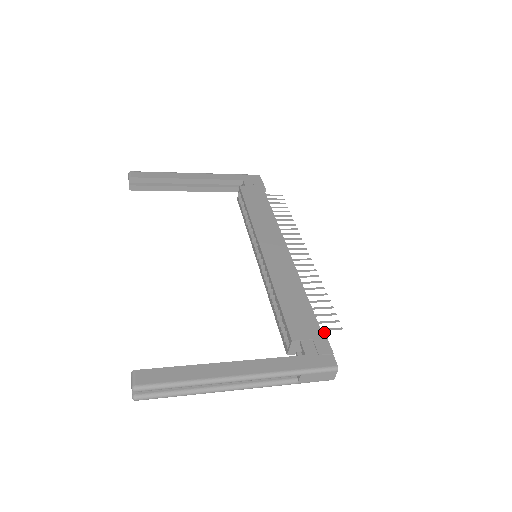
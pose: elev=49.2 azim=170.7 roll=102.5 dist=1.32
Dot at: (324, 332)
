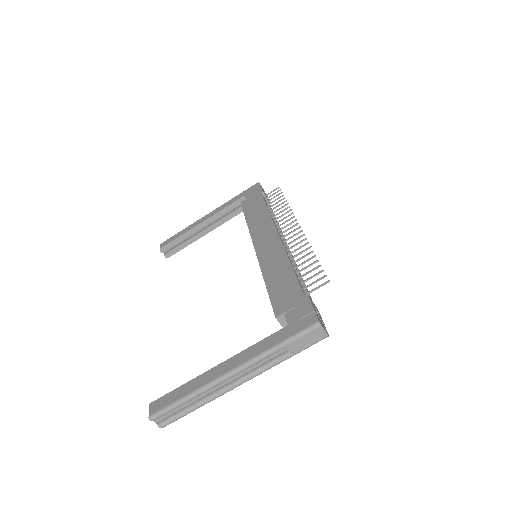
Dot at: (306, 294)
